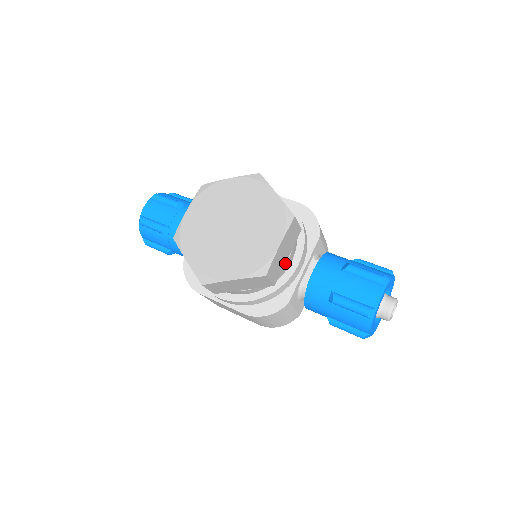
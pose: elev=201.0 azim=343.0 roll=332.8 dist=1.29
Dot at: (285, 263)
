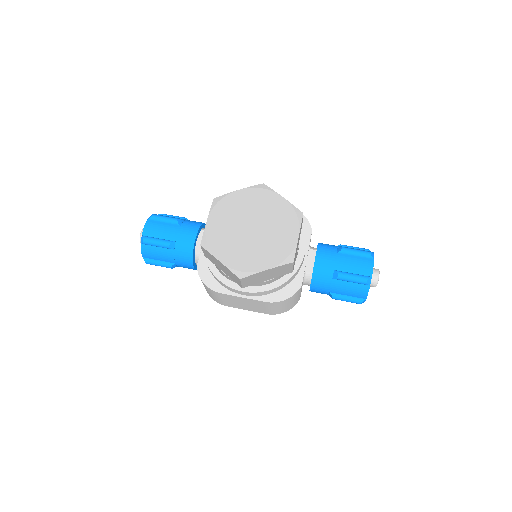
Dot at: (296, 253)
